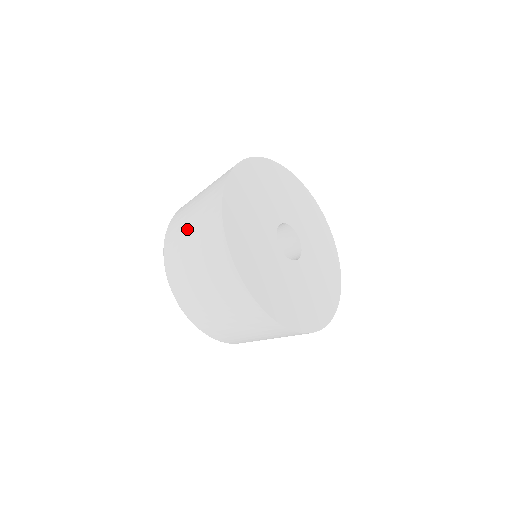
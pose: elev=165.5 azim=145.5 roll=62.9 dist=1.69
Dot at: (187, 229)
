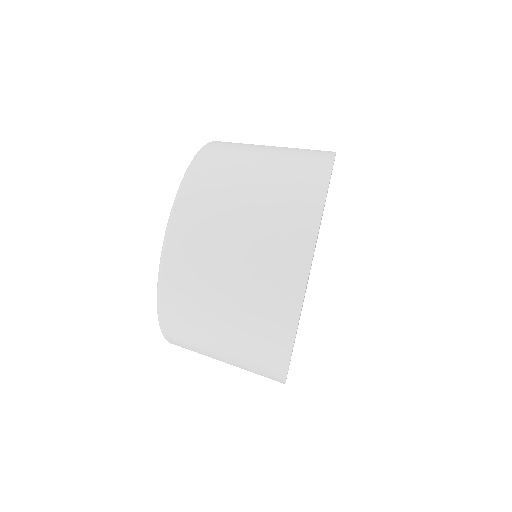
Dot at: (227, 255)
